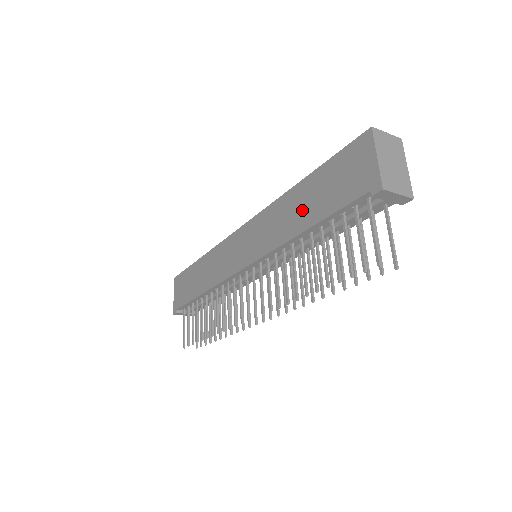
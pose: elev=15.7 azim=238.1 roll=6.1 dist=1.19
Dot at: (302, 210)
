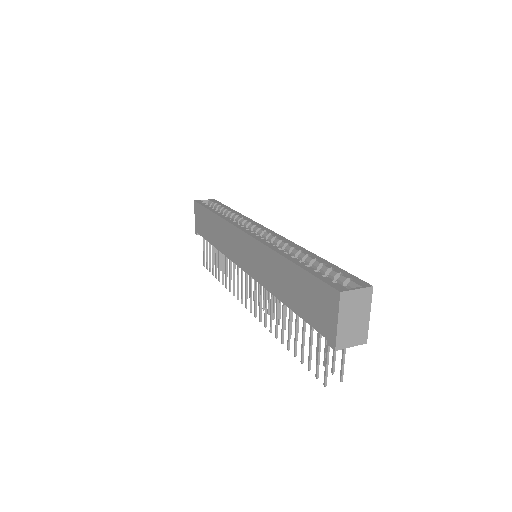
Dot at: (285, 286)
